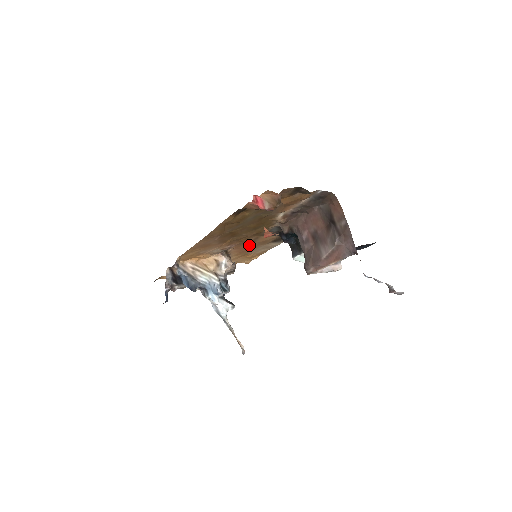
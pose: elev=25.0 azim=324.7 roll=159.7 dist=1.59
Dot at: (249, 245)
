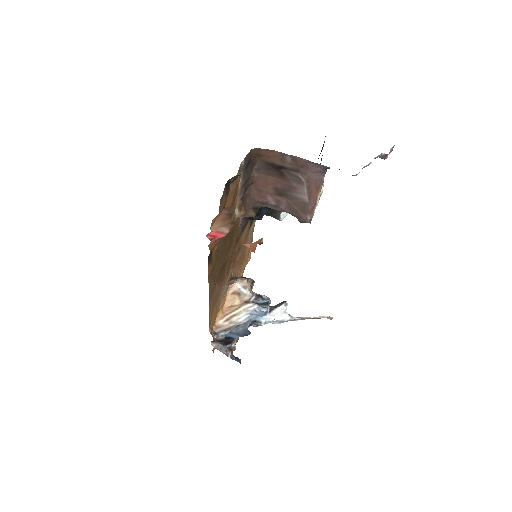
Dot at: (239, 253)
